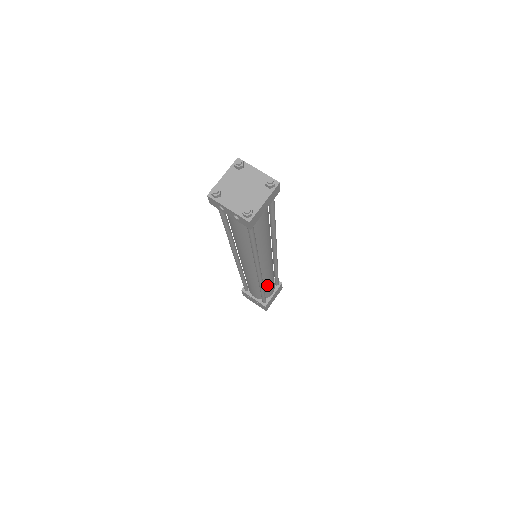
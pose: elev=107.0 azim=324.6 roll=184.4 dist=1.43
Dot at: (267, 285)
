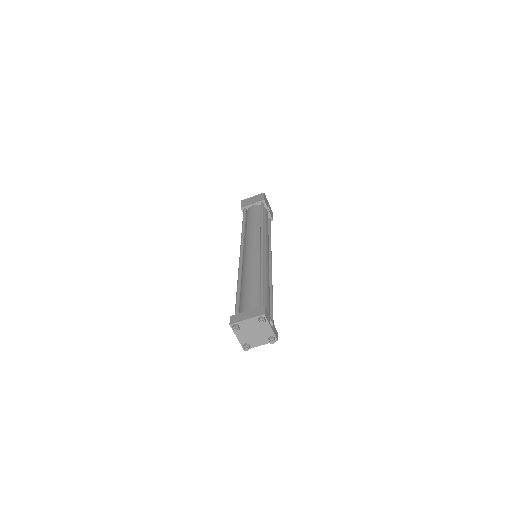
Dot at: occluded
